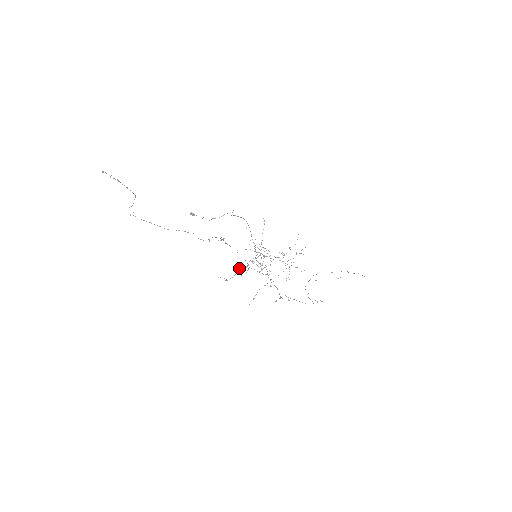
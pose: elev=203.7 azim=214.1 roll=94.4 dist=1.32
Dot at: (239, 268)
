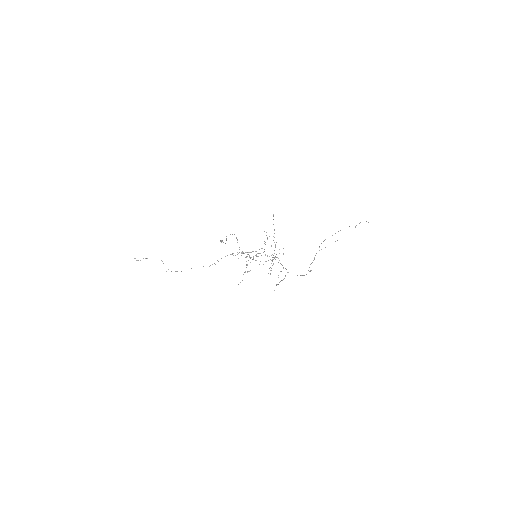
Dot at: (245, 272)
